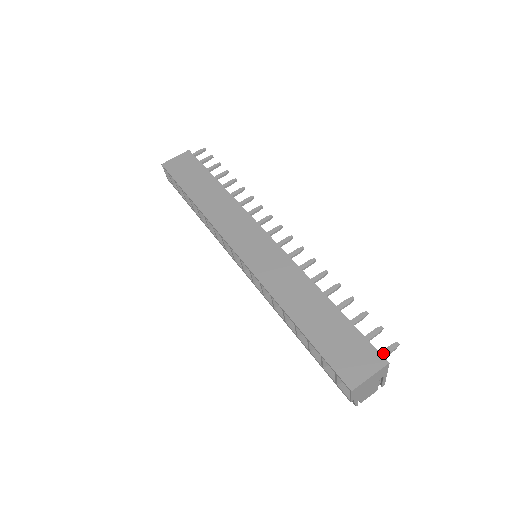
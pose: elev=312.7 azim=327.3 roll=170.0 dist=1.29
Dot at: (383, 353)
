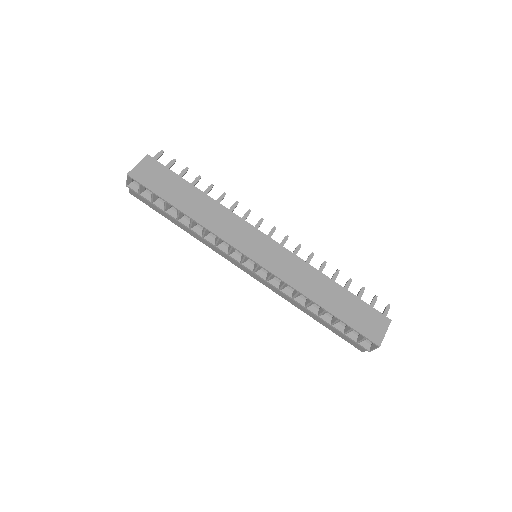
Dot at: (385, 314)
